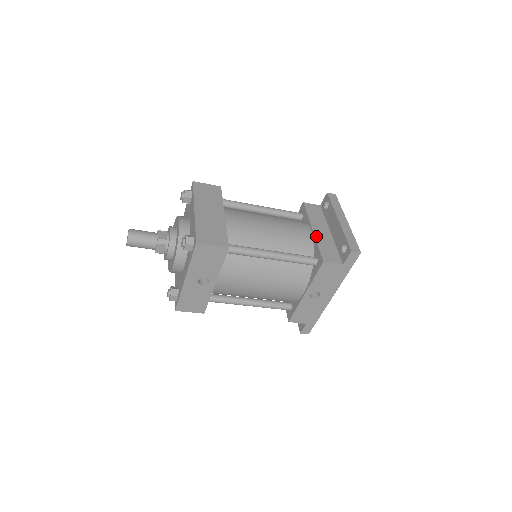
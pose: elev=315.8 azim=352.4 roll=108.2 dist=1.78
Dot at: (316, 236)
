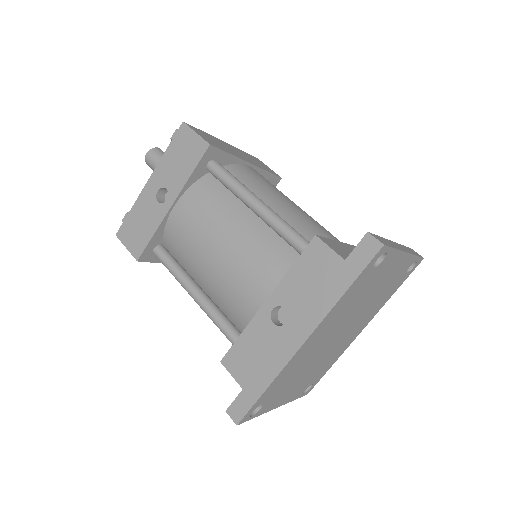
Dot at: (343, 243)
